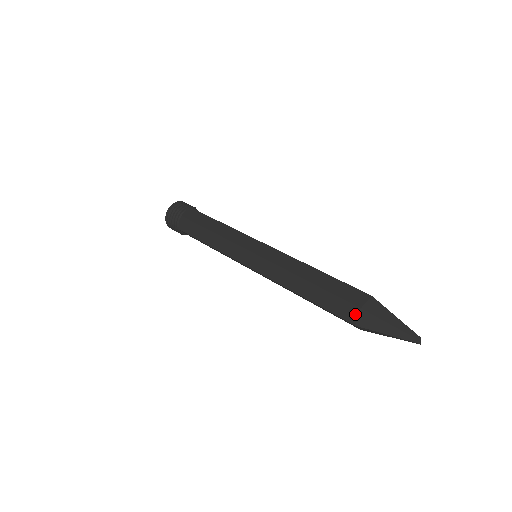
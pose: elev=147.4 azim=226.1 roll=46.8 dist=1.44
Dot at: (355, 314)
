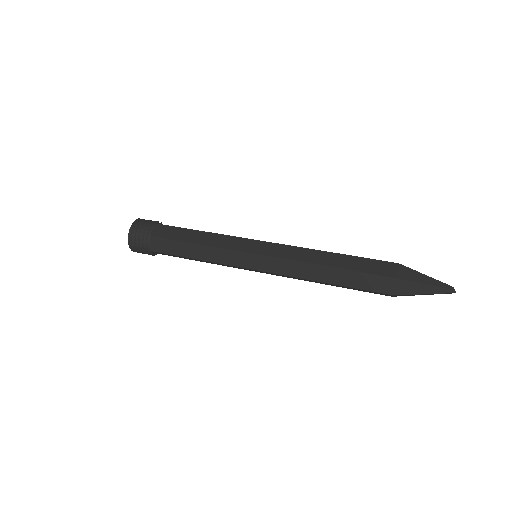
Dot at: (391, 285)
